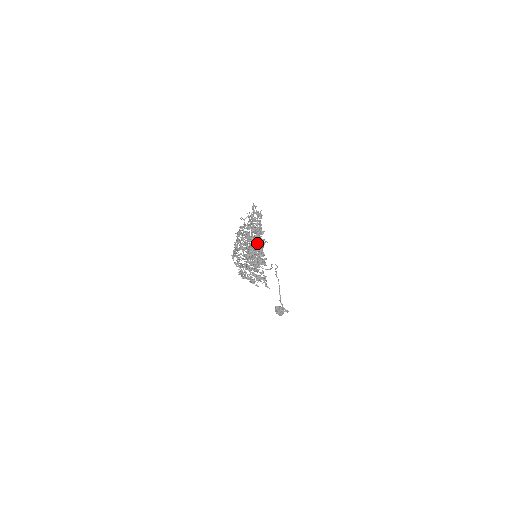
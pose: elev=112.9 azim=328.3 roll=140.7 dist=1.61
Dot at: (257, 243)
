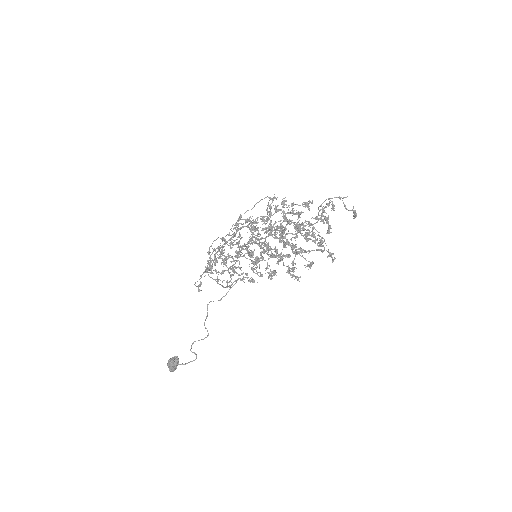
Dot at: occluded
